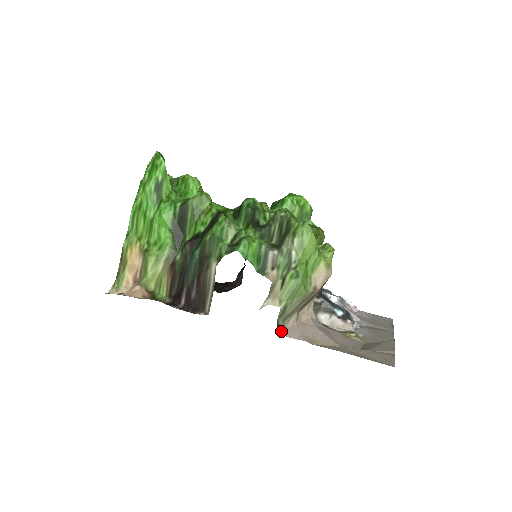
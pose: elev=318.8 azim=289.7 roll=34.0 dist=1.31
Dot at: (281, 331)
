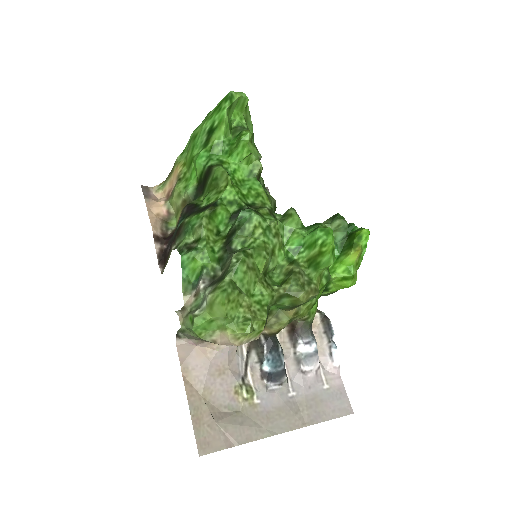
Dot at: (178, 340)
